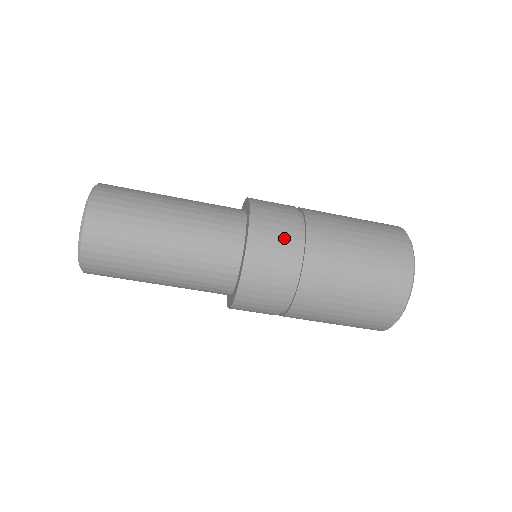
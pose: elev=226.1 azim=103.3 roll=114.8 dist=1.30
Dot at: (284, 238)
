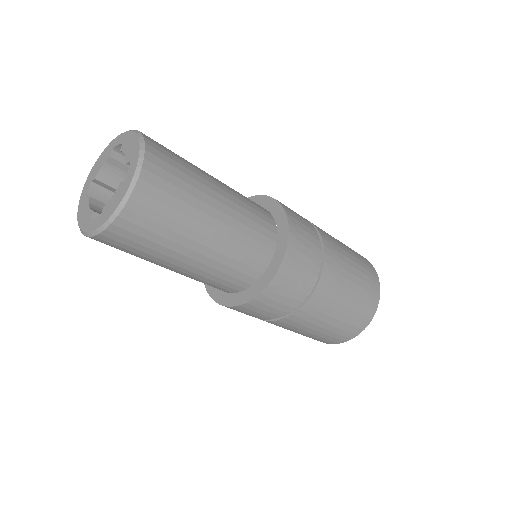
Dot at: (311, 255)
